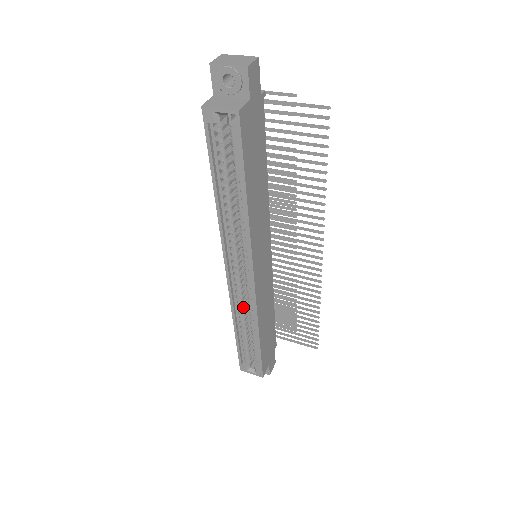
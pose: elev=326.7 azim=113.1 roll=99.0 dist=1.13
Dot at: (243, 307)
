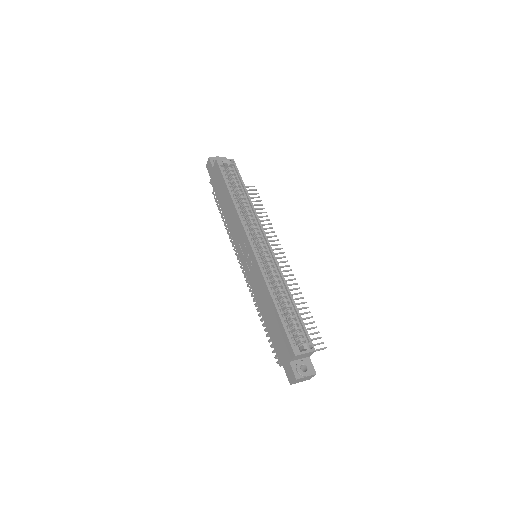
Dot at: (269, 279)
